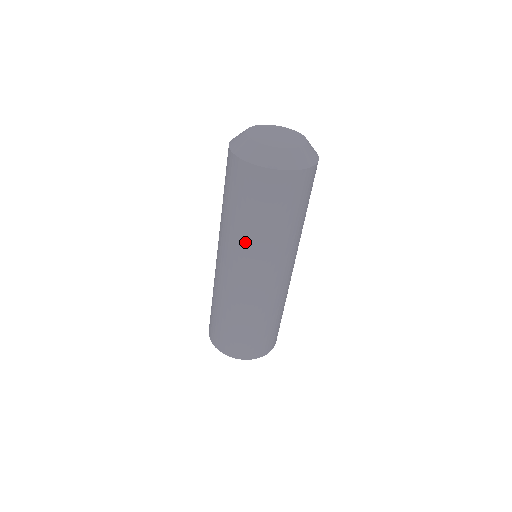
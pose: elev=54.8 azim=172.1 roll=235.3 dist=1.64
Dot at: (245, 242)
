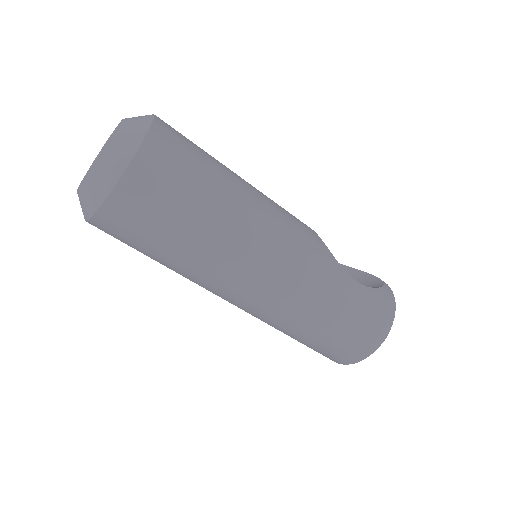
Dot at: occluded
